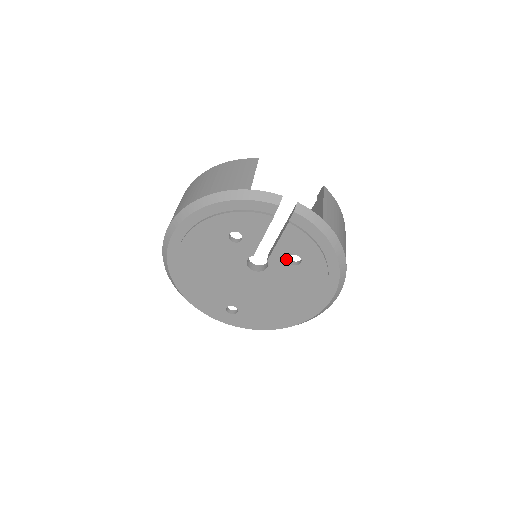
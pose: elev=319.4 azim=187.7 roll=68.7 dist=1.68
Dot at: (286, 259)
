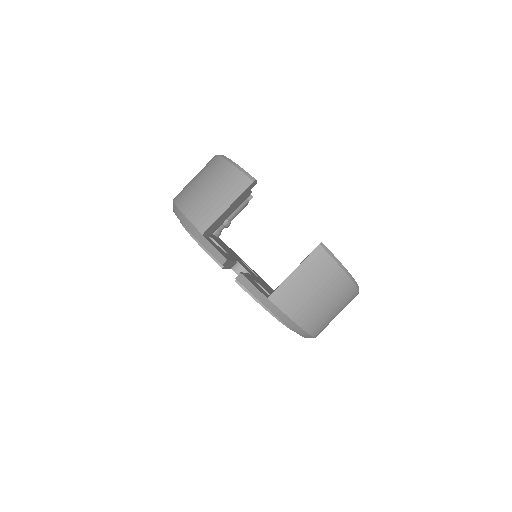
Dot at: occluded
